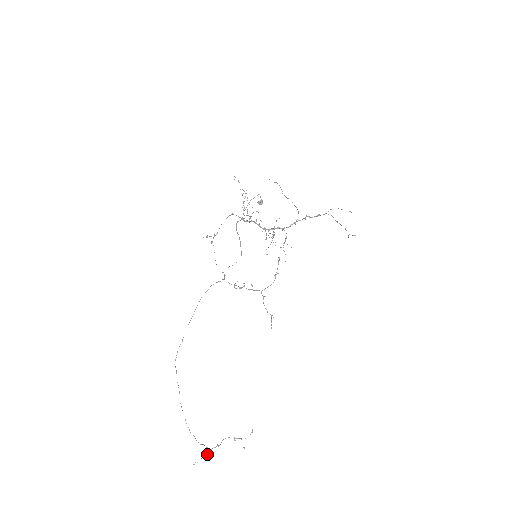
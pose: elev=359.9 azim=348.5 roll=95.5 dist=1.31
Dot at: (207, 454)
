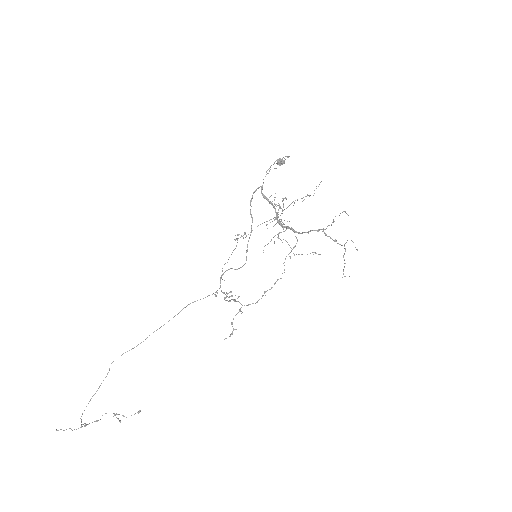
Dot at: occluded
